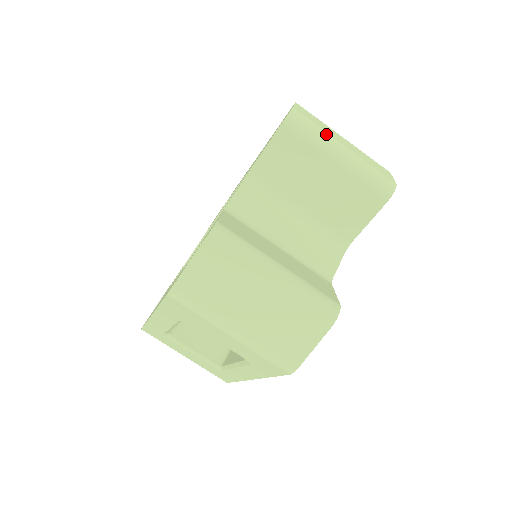
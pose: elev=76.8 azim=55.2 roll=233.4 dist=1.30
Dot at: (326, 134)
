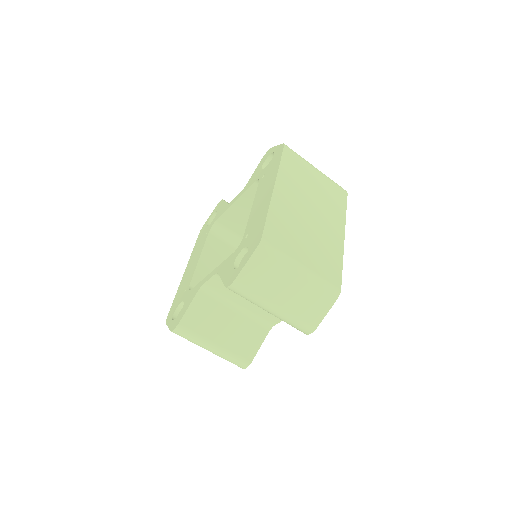
Dot at: (260, 299)
